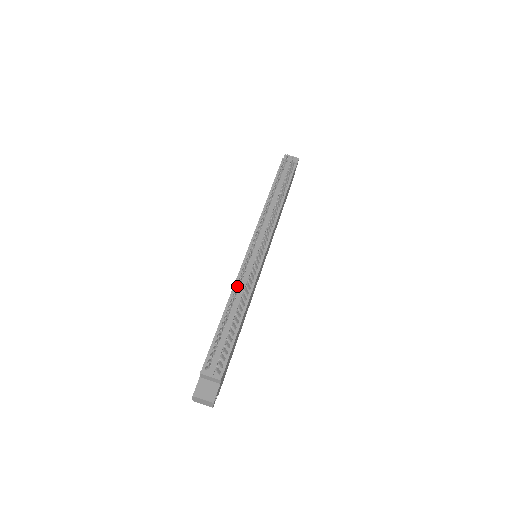
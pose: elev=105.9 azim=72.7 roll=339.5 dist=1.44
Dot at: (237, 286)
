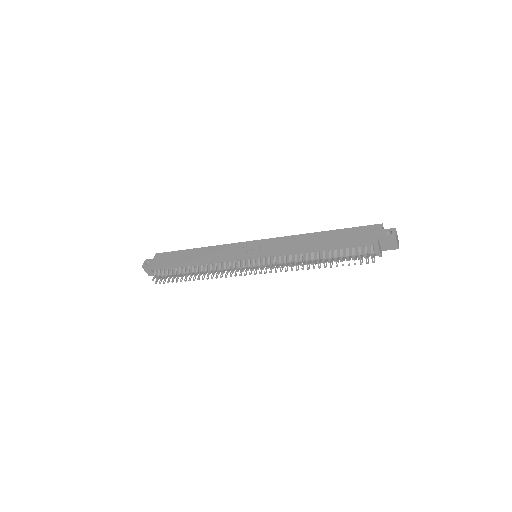
Dot at: (215, 264)
